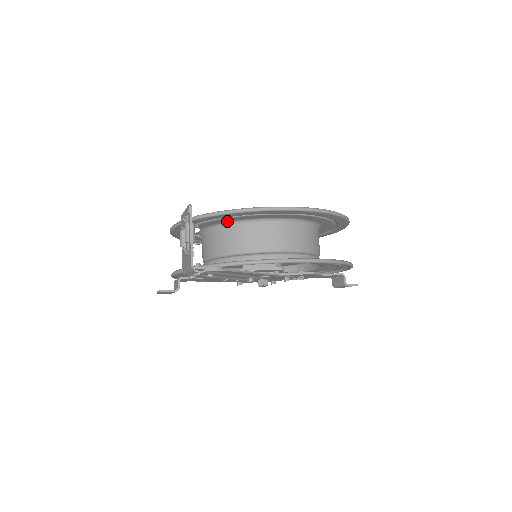
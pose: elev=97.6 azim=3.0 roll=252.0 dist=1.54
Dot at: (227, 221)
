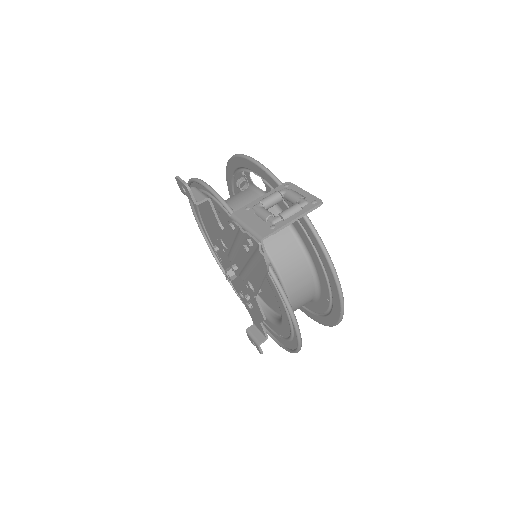
Dot at: (294, 224)
